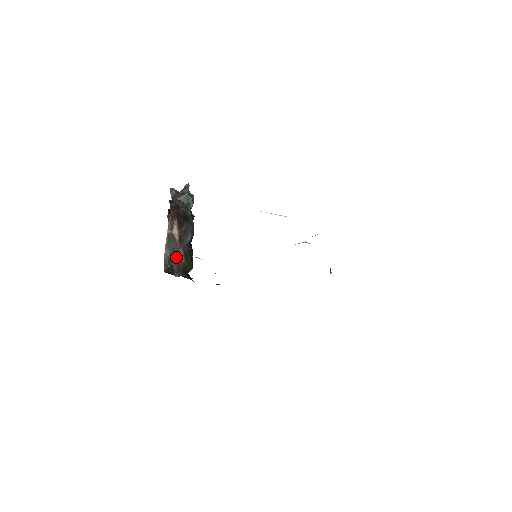
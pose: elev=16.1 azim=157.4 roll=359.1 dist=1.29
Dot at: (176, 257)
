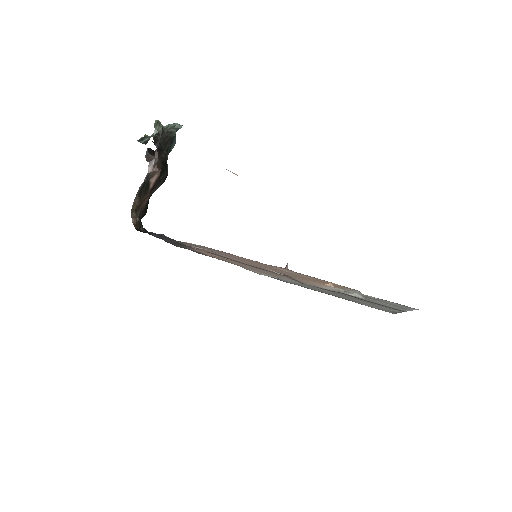
Dot at: (141, 206)
